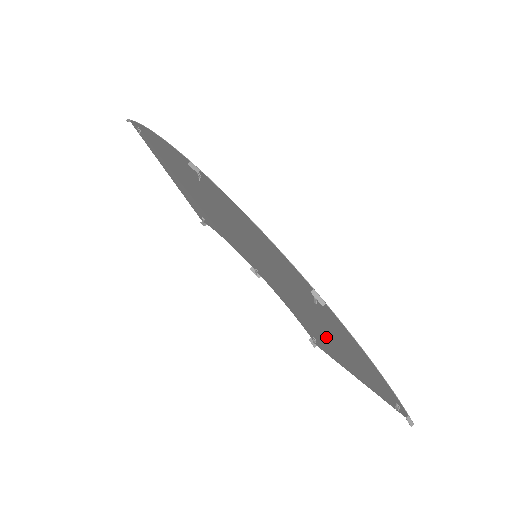
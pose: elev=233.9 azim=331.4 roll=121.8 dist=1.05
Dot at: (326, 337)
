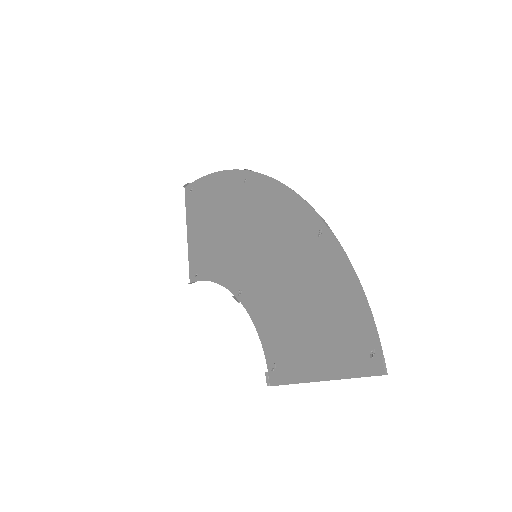
Dot at: (301, 323)
